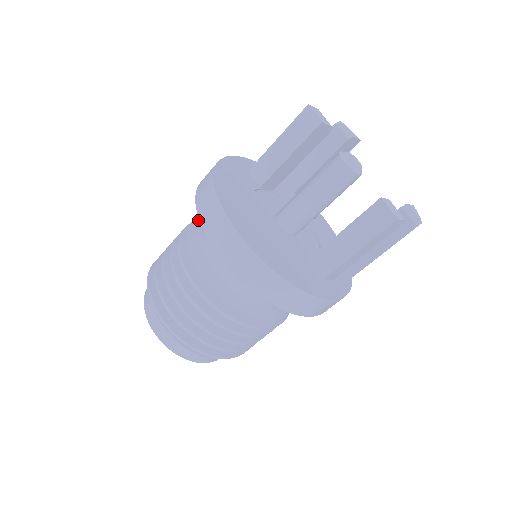
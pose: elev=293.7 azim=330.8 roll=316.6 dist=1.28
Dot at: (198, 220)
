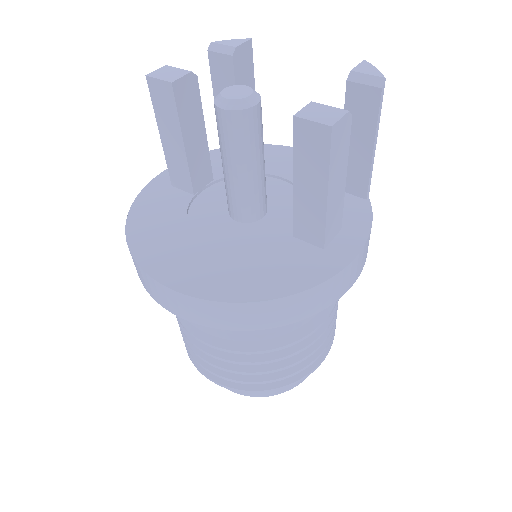
Dot at: occluded
